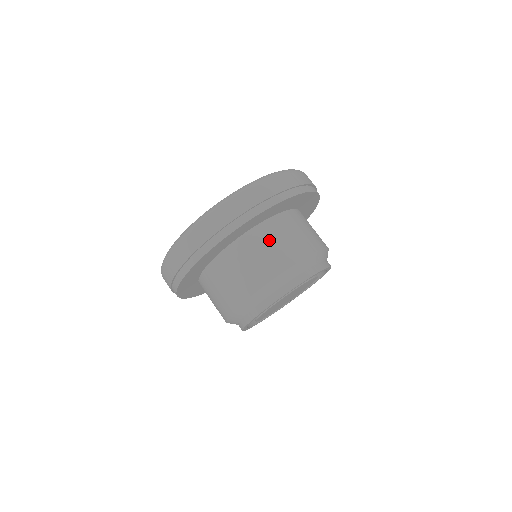
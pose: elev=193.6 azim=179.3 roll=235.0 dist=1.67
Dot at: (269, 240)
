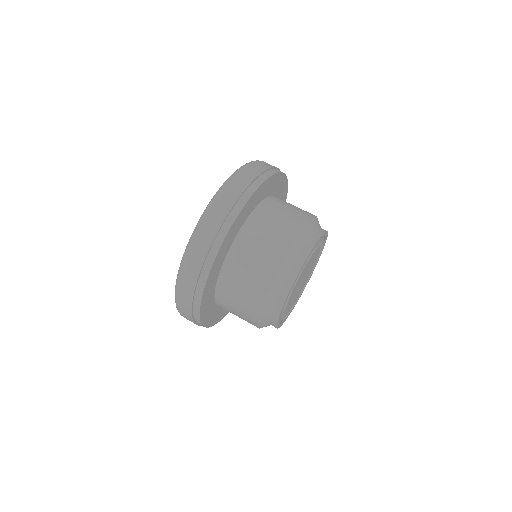
Dot at: (236, 281)
